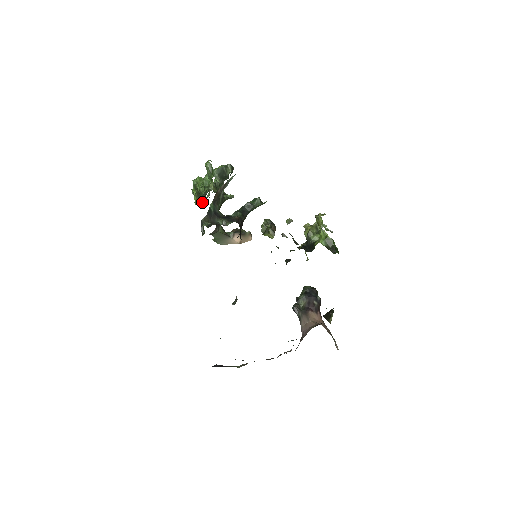
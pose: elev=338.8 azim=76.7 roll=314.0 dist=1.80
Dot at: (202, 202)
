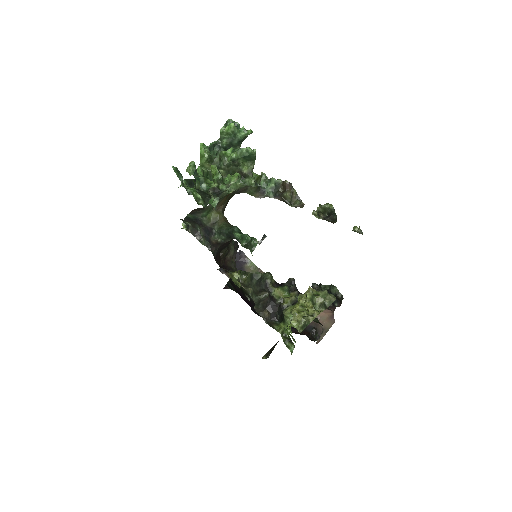
Dot at: occluded
